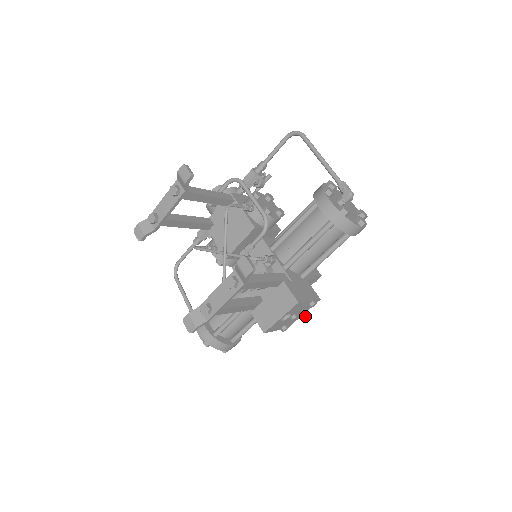
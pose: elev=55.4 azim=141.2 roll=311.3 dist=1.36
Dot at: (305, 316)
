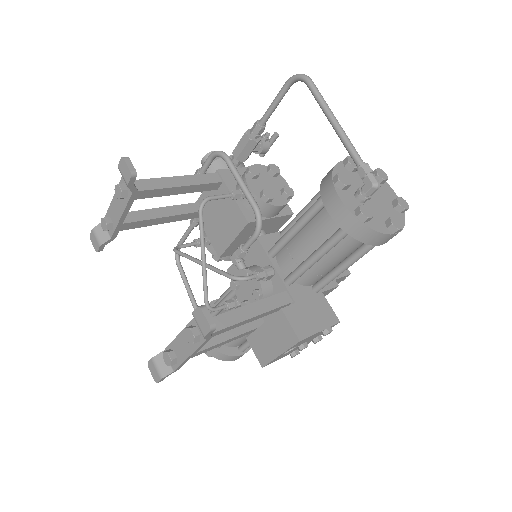
Dot at: (321, 339)
